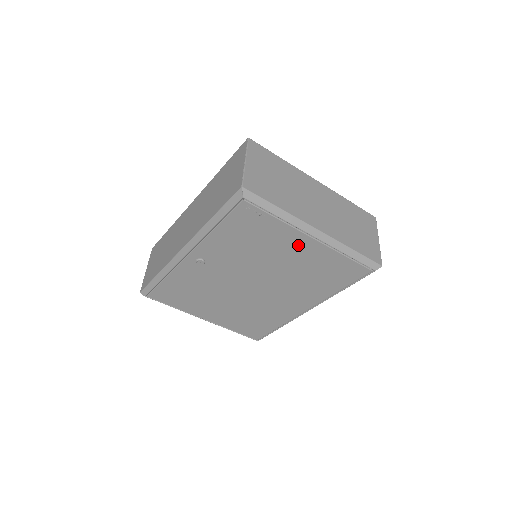
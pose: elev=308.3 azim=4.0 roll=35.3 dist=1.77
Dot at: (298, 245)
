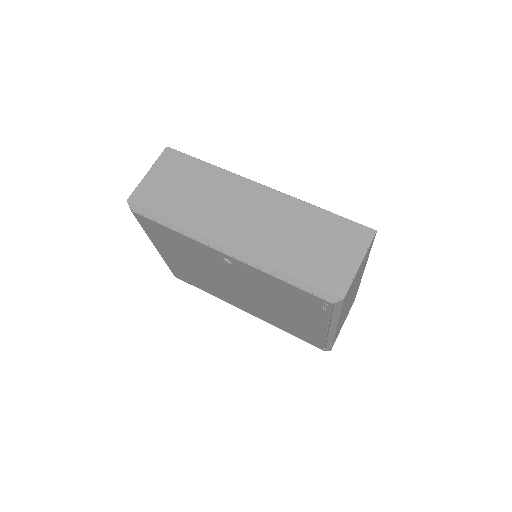
Dot at: (311, 322)
